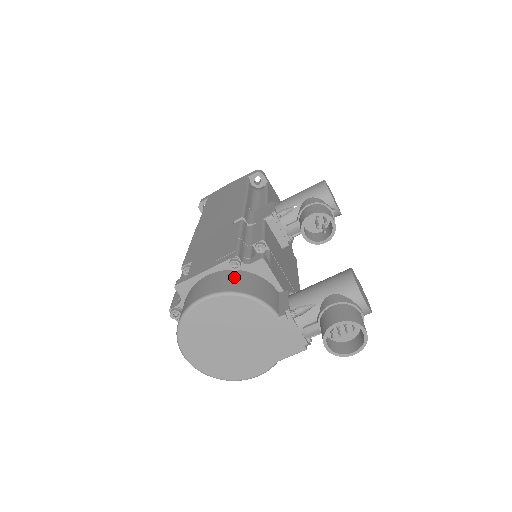
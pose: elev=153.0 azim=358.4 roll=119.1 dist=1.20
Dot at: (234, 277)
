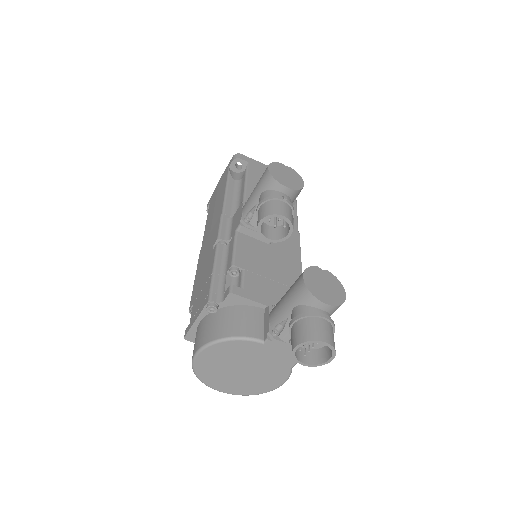
Dot at: (215, 320)
